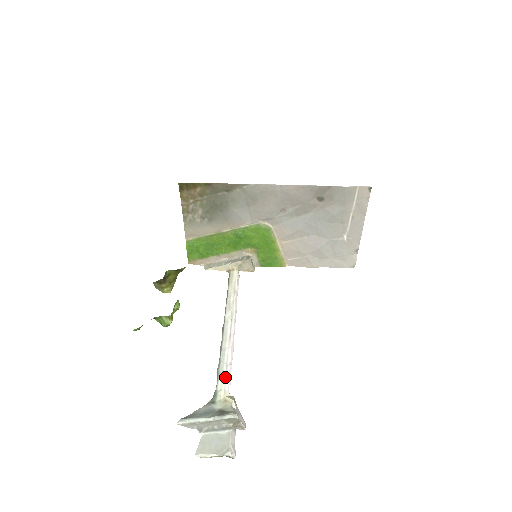
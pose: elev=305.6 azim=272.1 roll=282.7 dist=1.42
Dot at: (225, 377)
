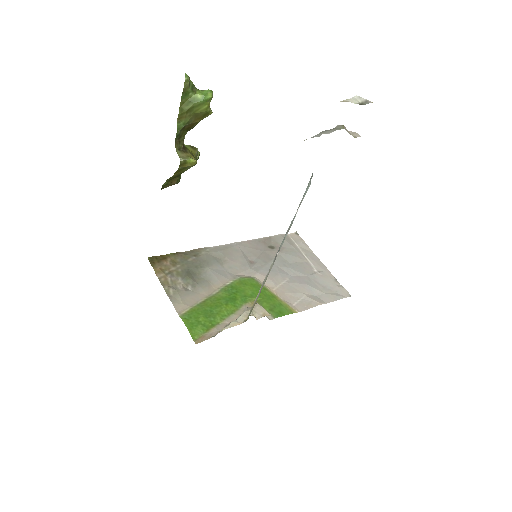
Dot at: occluded
